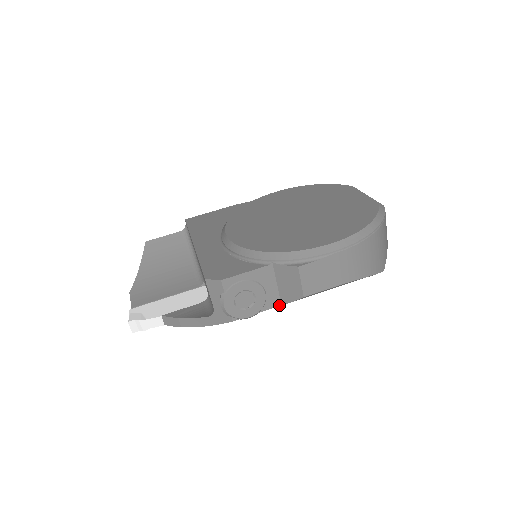
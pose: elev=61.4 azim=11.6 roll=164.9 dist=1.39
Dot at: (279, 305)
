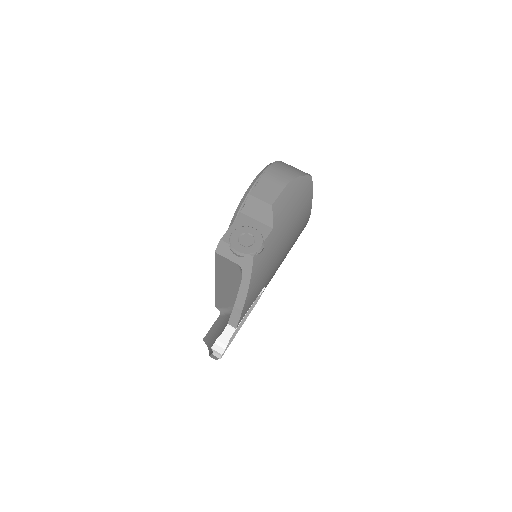
Dot at: (271, 230)
